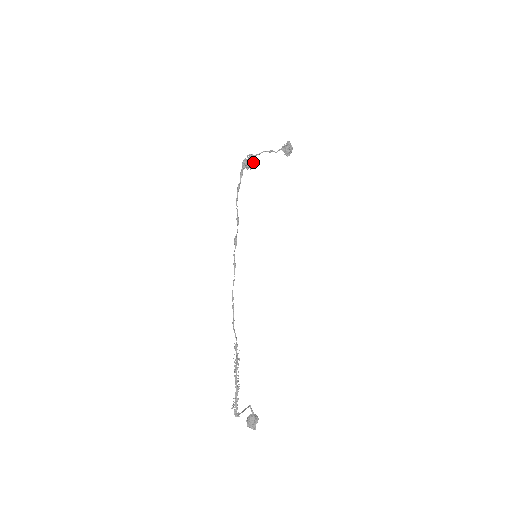
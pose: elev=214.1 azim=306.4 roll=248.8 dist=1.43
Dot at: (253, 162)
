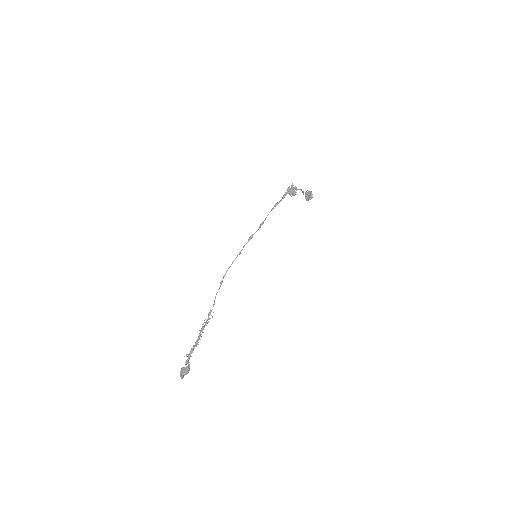
Dot at: (296, 194)
